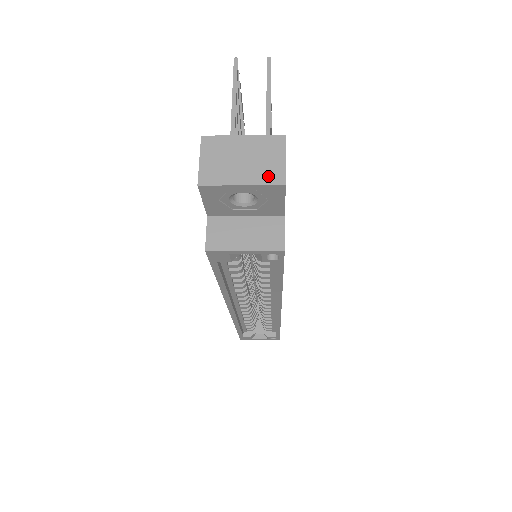
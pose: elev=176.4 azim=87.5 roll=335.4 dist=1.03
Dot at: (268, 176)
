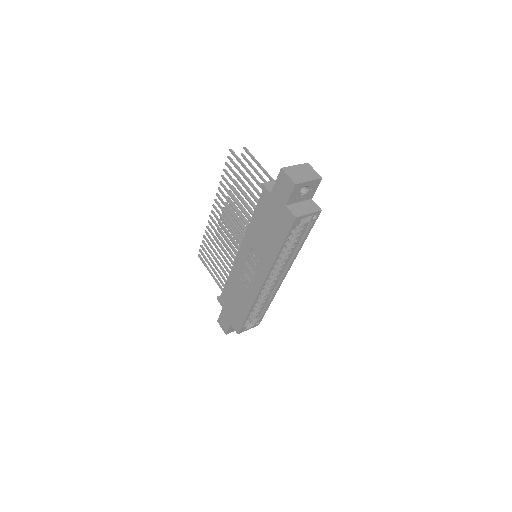
Dot at: (315, 176)
